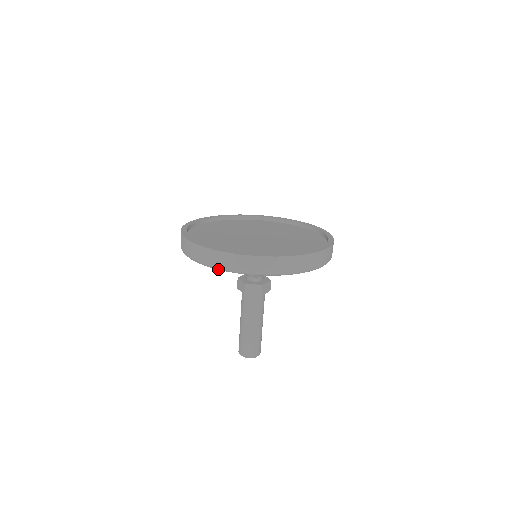
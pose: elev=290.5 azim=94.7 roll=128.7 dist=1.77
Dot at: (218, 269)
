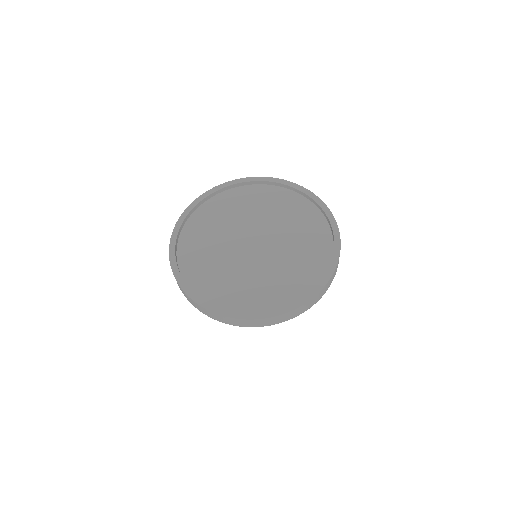
Dot at: (261, 326)
